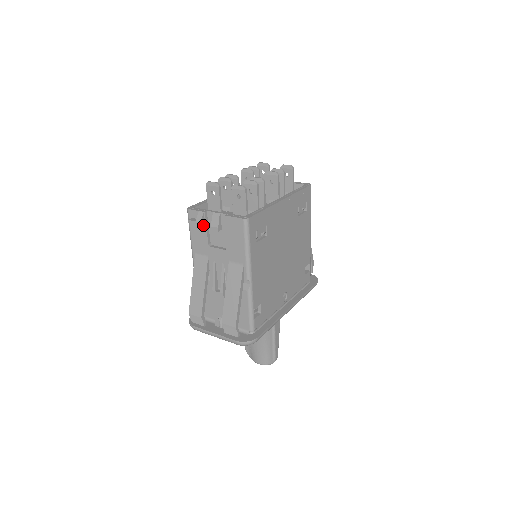
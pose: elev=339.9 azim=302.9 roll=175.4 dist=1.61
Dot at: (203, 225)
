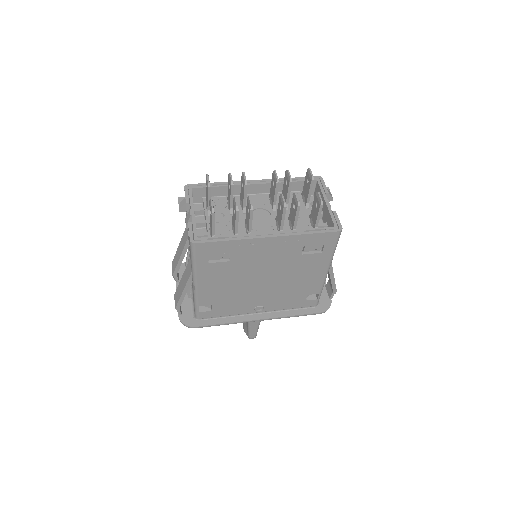
Dot at: (186, 211)
